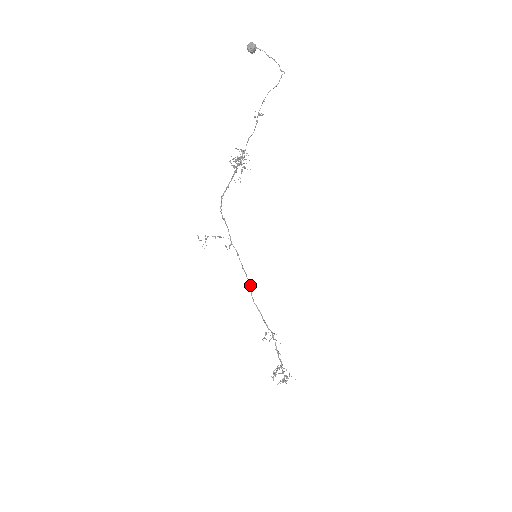
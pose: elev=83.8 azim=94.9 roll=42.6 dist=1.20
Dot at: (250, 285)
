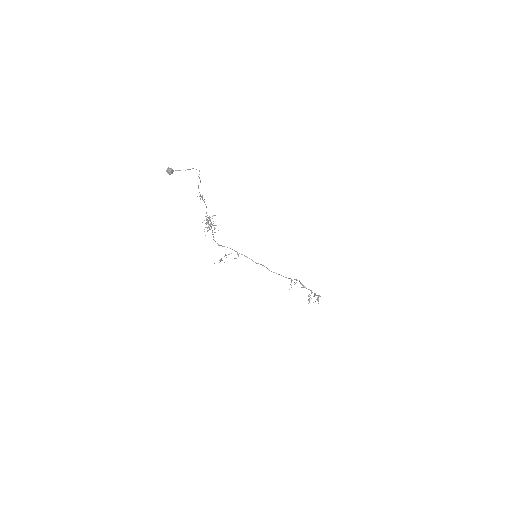
Dot at: (264, 266)
